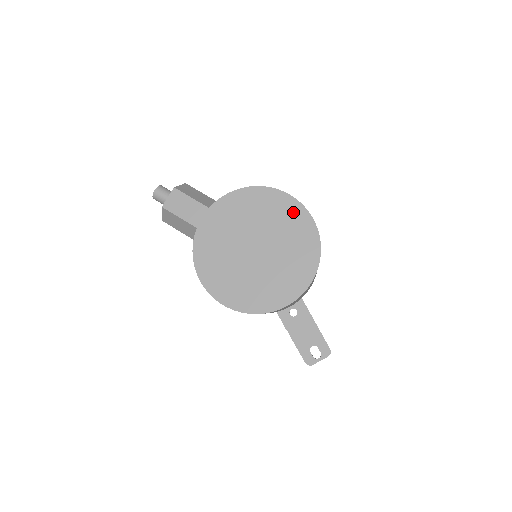
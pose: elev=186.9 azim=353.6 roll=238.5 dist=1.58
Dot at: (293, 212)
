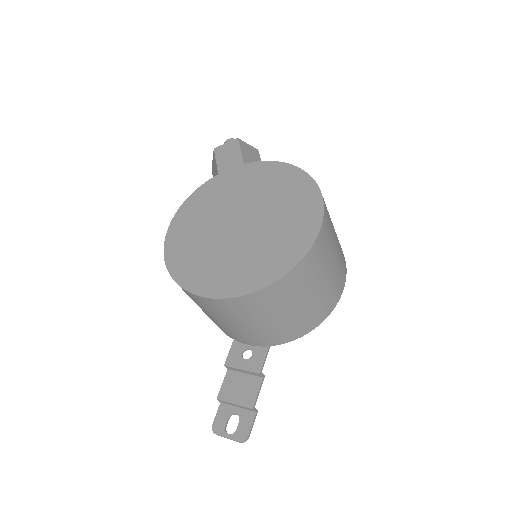
Dot at: (307, 210)
